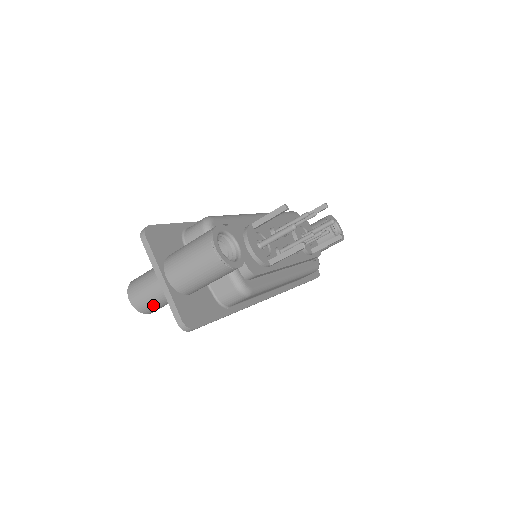
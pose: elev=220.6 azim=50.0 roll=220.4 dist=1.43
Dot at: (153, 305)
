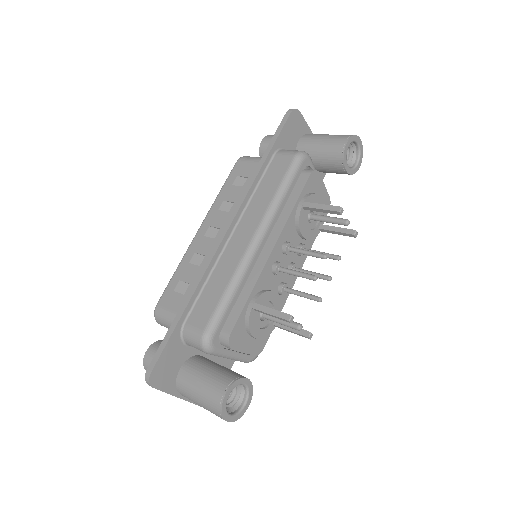
Dot at: occluded
